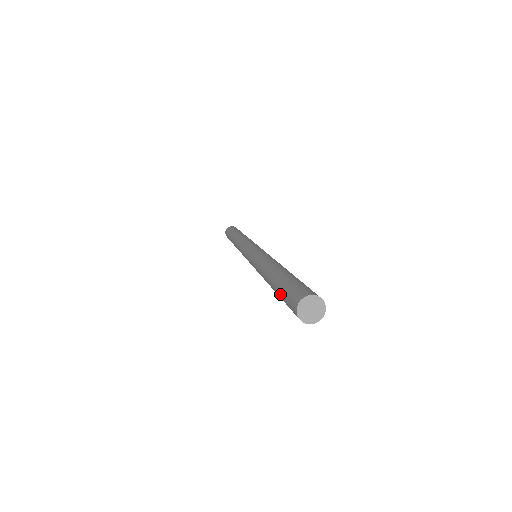
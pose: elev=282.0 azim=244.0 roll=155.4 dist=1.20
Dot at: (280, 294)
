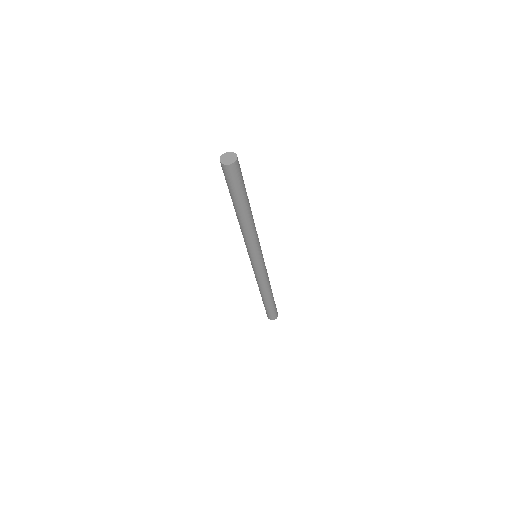
Dot at: (228, 187)
